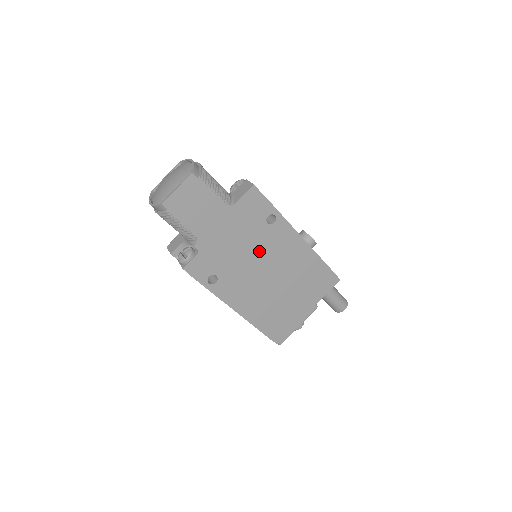
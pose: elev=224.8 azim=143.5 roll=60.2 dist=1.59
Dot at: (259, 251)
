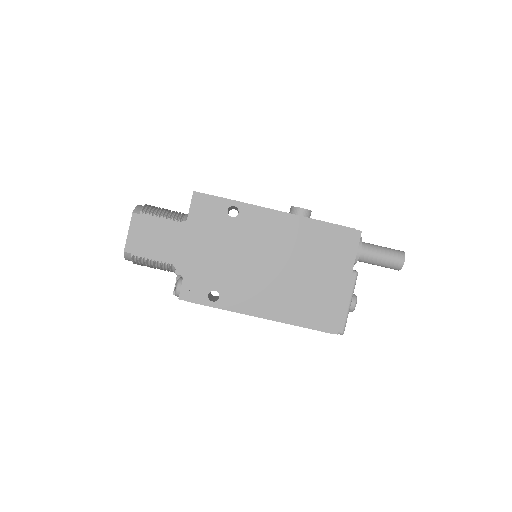
Dot at: (243, 247)
